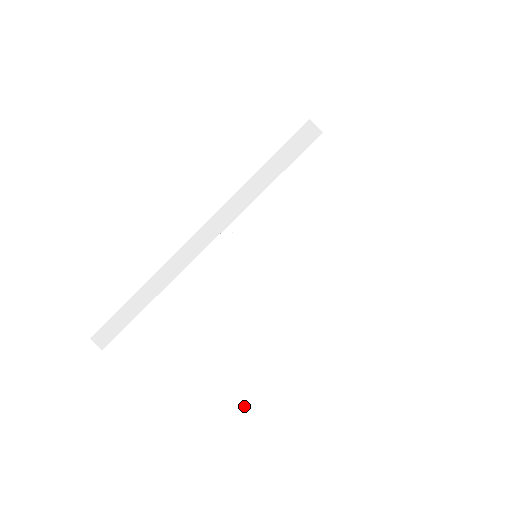
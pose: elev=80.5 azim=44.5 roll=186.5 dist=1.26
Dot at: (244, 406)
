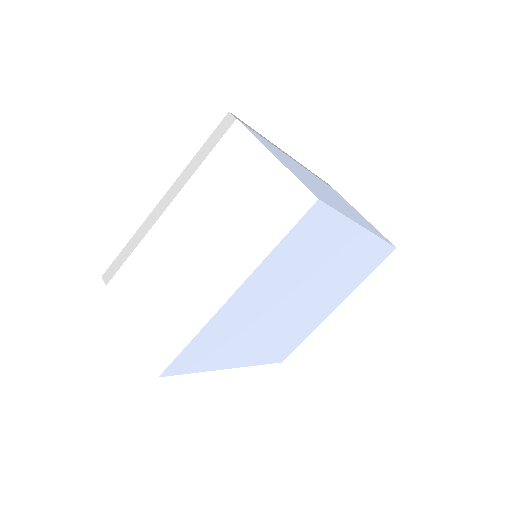
Dot at: occluded
